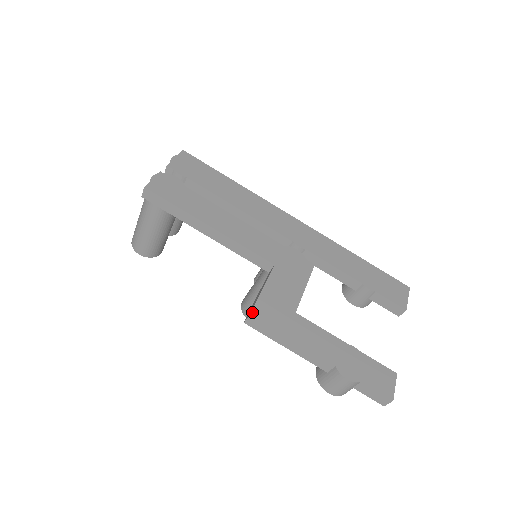
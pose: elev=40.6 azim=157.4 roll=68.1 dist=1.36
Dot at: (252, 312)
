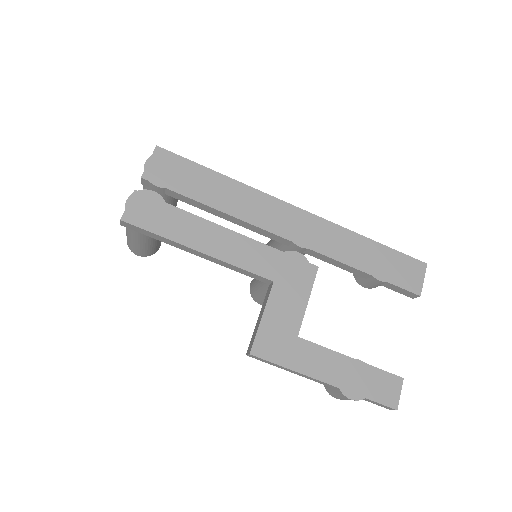
Dot at: (252, 350)
